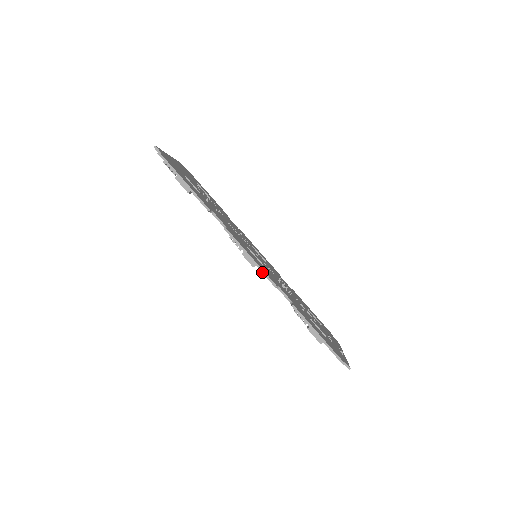
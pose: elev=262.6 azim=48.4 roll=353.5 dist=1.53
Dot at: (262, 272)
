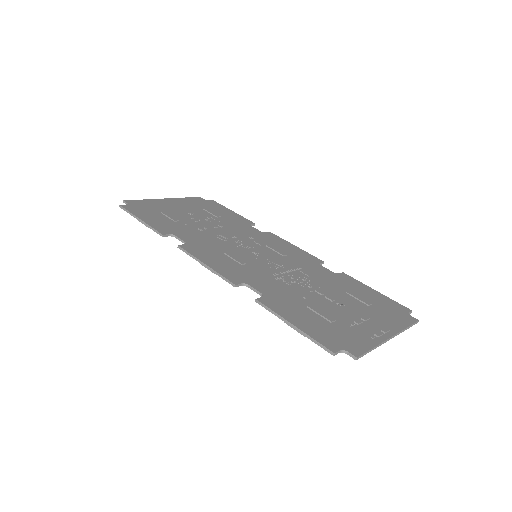
Dot at: (218, 275)
